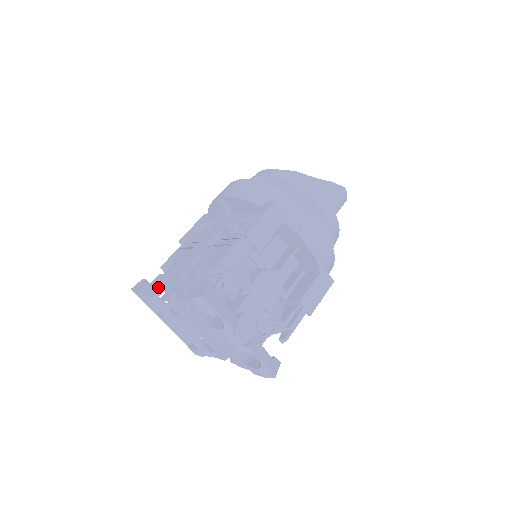
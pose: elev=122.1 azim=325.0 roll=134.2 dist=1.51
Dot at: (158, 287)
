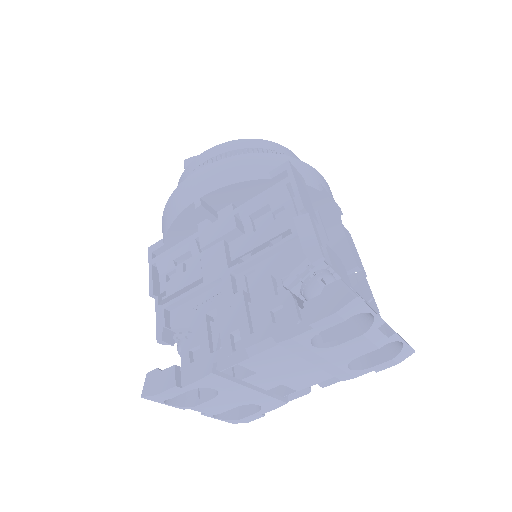
Dot at: (214, 354)
